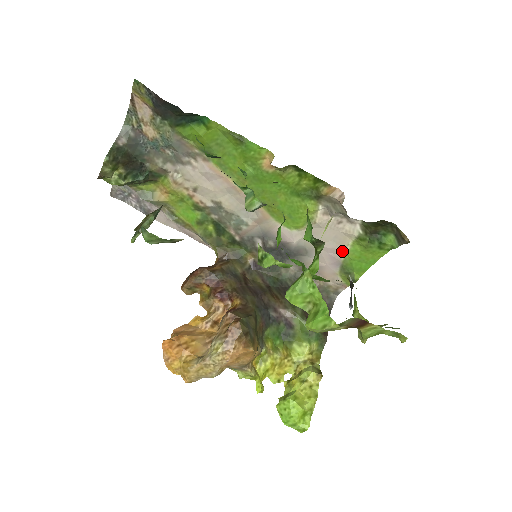
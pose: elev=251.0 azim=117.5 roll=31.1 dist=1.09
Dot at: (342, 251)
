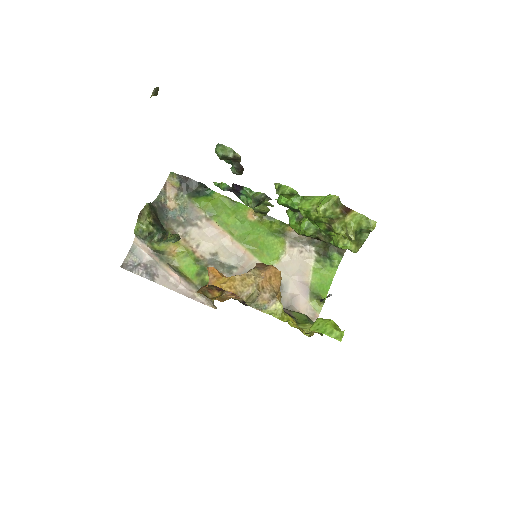
Dot at: (308, 278)
